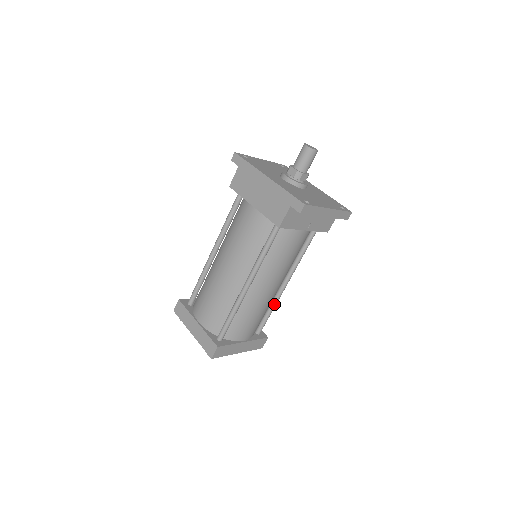
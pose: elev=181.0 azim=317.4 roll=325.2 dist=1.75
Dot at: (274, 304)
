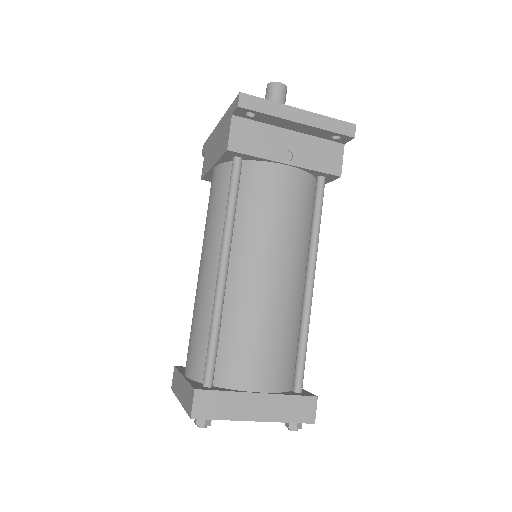
Dot at: (303, 324)
